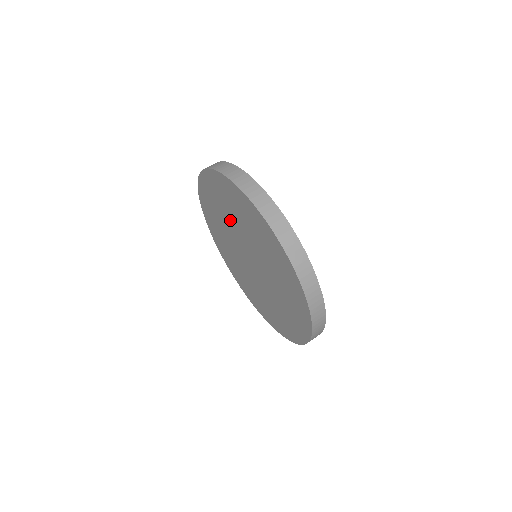
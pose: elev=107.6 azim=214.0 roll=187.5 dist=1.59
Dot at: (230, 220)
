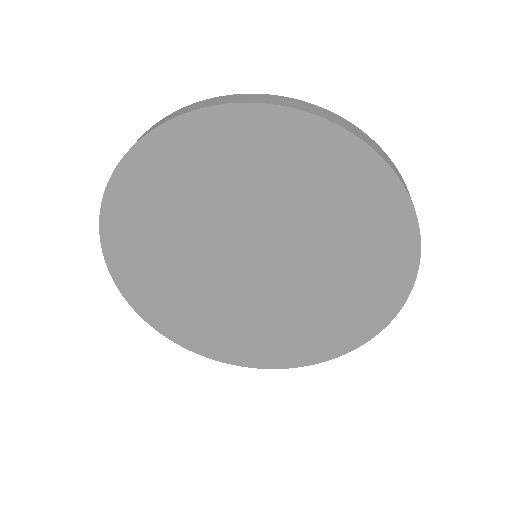
Dot at: (195, 223)
